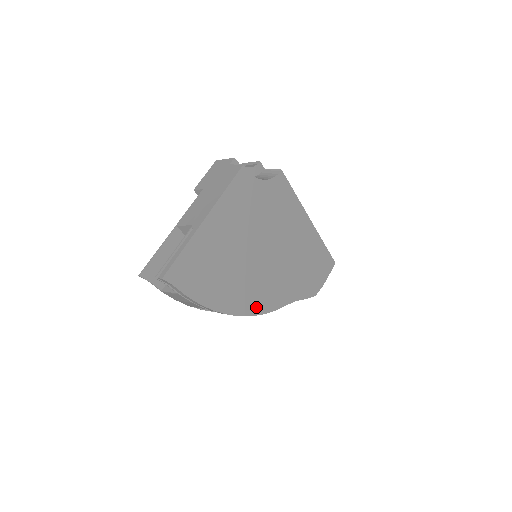
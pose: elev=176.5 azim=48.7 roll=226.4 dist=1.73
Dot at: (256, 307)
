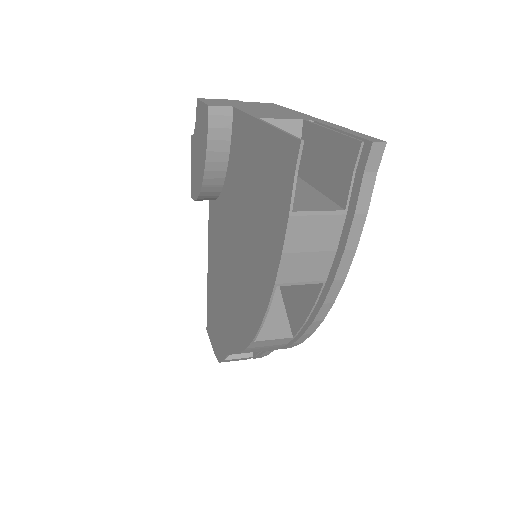
Dot at: occluded
